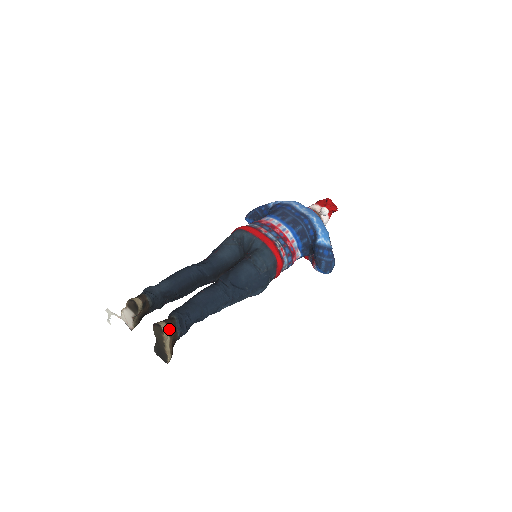
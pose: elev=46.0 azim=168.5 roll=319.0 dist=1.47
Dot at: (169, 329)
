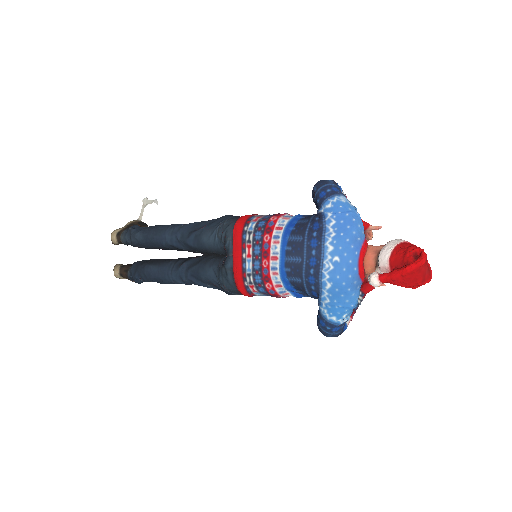
Dot at: (122, 276)
